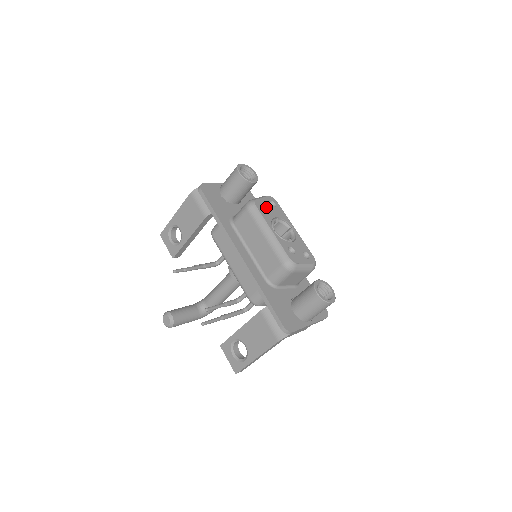
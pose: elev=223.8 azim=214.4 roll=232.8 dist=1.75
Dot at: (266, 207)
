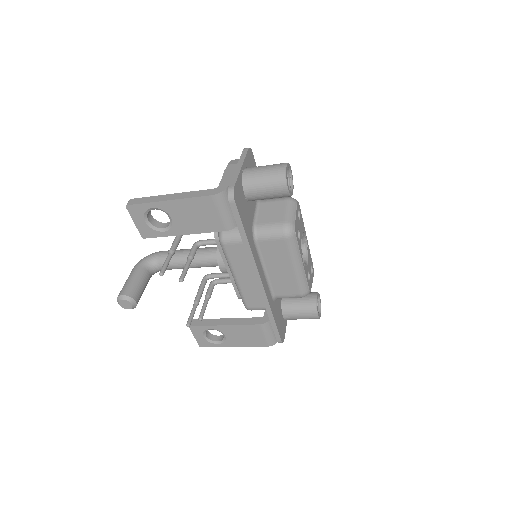
Dot at: (298, 228)
